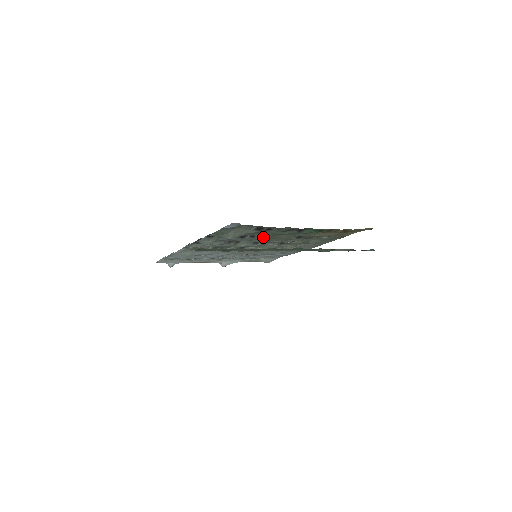
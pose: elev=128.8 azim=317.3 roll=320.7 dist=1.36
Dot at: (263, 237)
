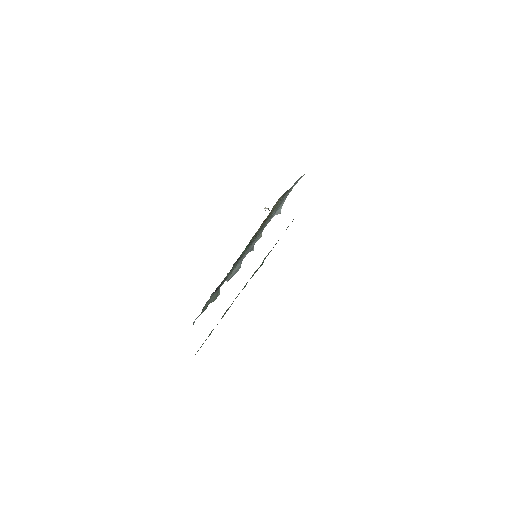
Dot at: occluded
